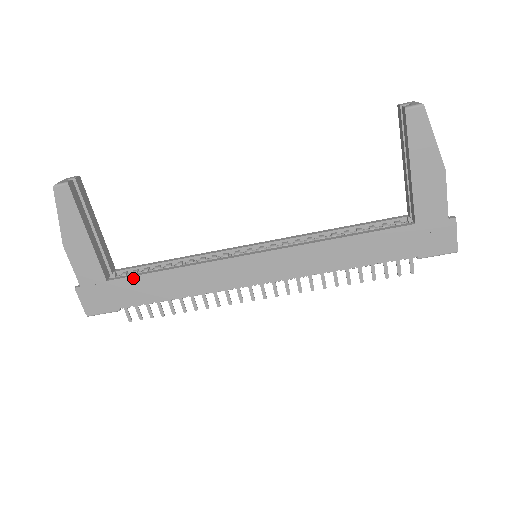
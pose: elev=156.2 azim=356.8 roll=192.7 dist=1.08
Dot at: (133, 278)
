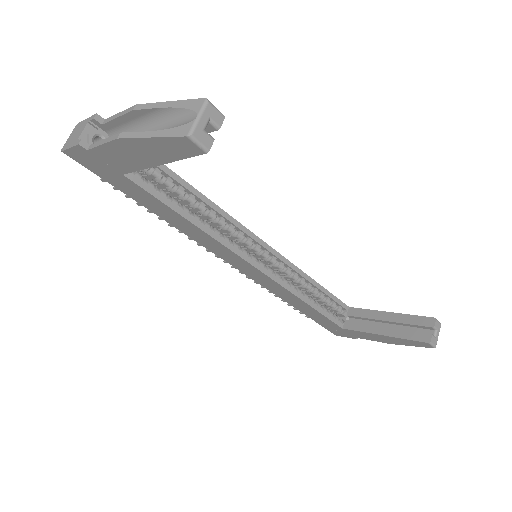
Dot at: (151, 196)
